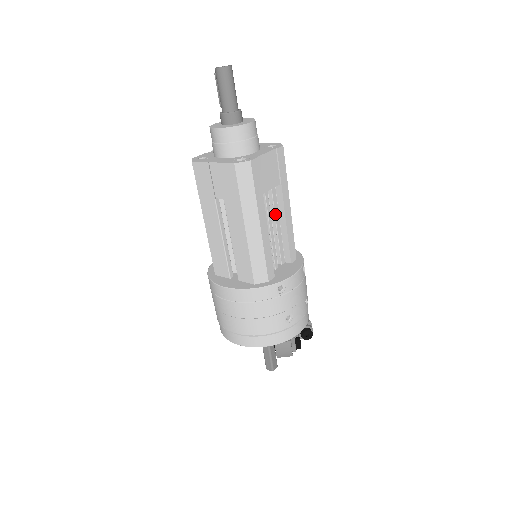
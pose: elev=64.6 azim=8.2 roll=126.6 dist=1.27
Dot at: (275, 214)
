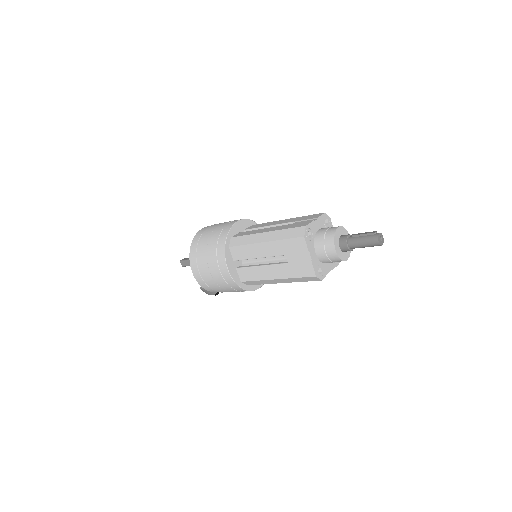
Dot at: occluded
